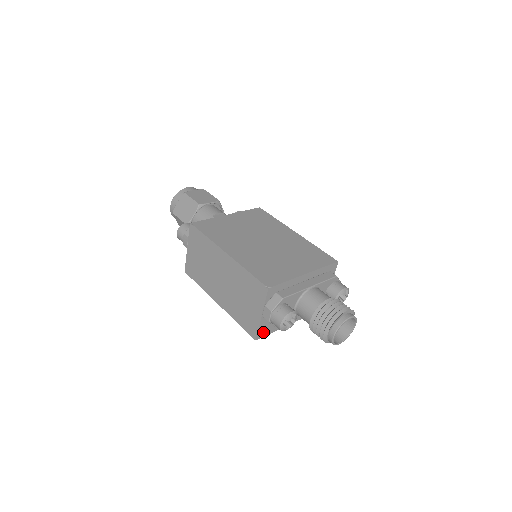
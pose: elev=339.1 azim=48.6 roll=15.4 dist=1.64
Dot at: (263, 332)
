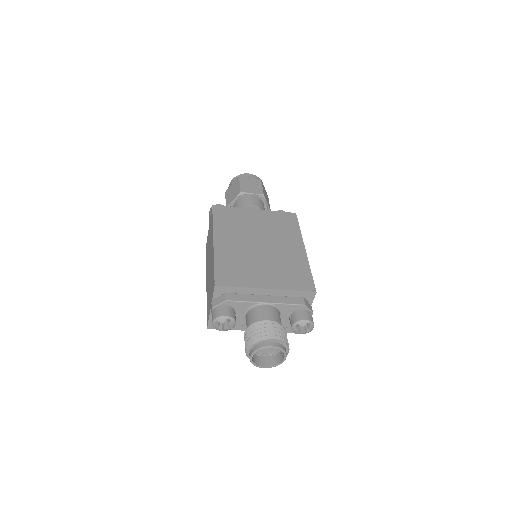
Dot at: occluded
